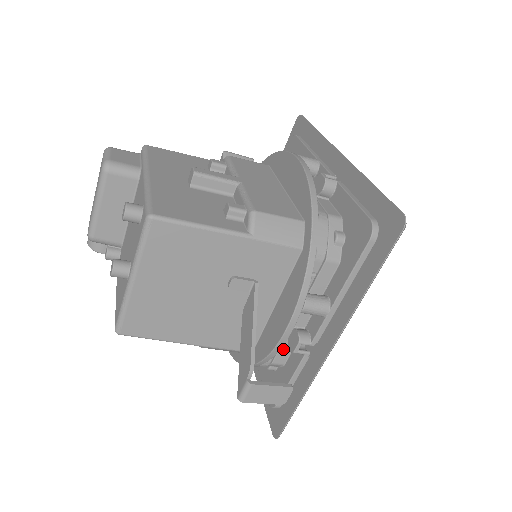
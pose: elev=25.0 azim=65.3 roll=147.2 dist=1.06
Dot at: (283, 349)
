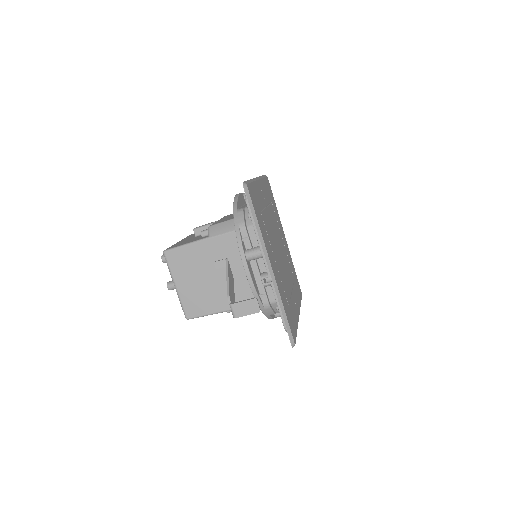
Dot at: (269, 291)
